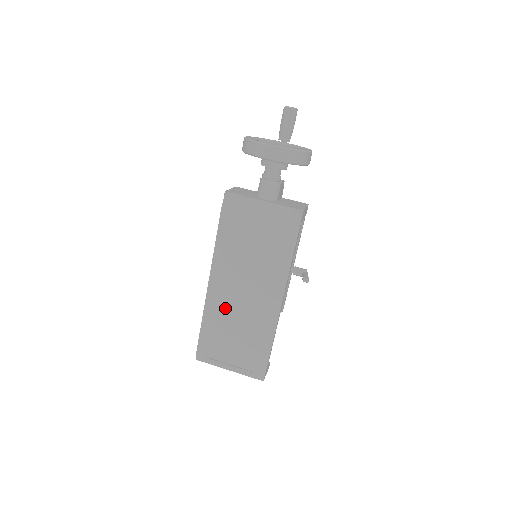
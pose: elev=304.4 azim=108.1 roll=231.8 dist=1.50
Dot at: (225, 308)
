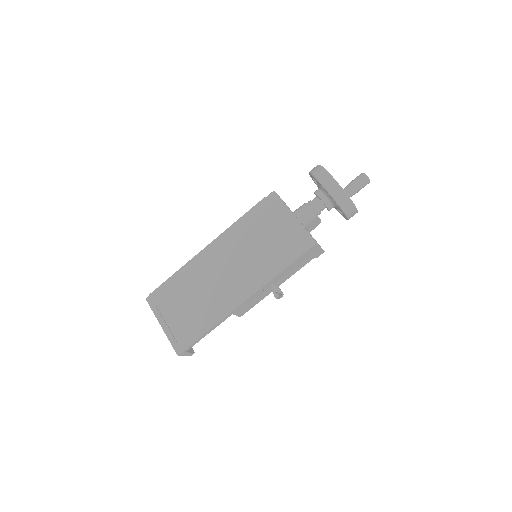
Dot at: (201, 275)
